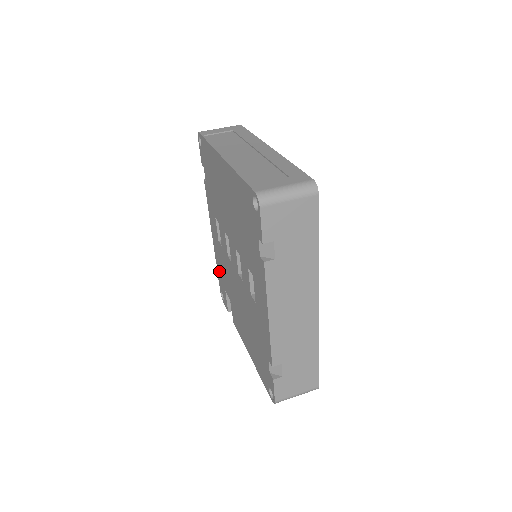
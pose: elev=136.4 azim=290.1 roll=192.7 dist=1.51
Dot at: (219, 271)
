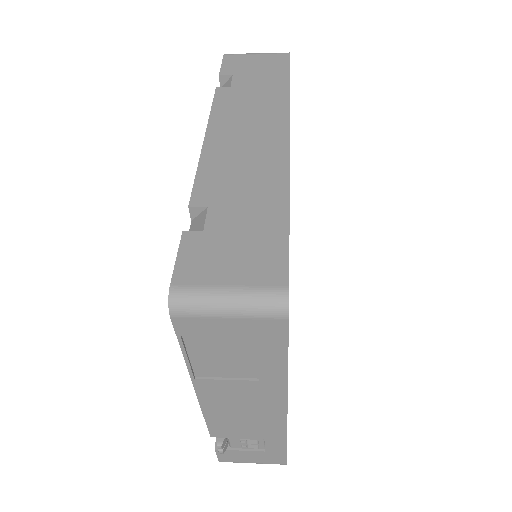
Dot at: occluded
